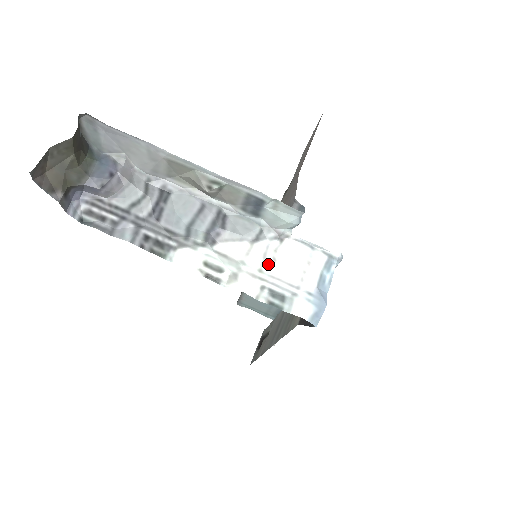
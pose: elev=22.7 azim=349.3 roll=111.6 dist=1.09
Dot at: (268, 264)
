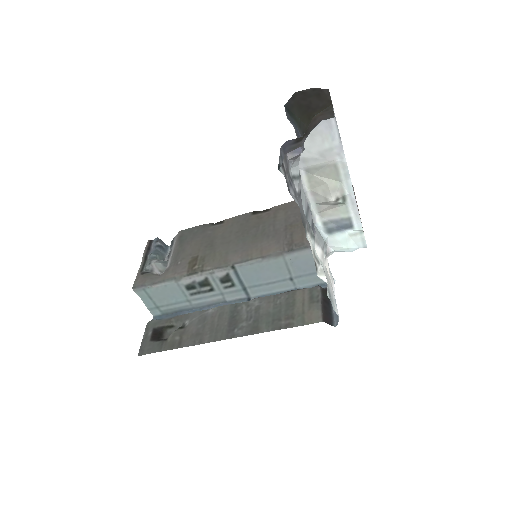
Dot at: (327, 271)
